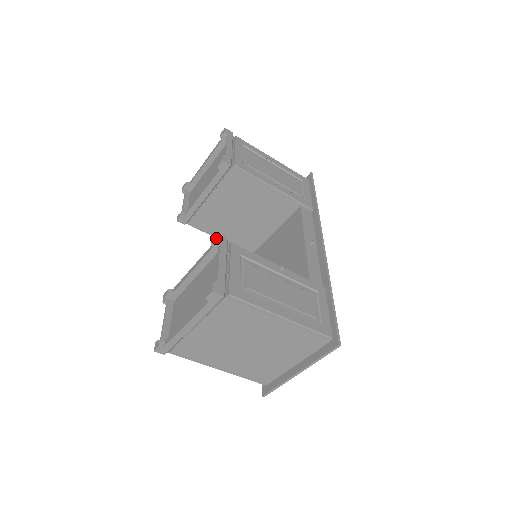
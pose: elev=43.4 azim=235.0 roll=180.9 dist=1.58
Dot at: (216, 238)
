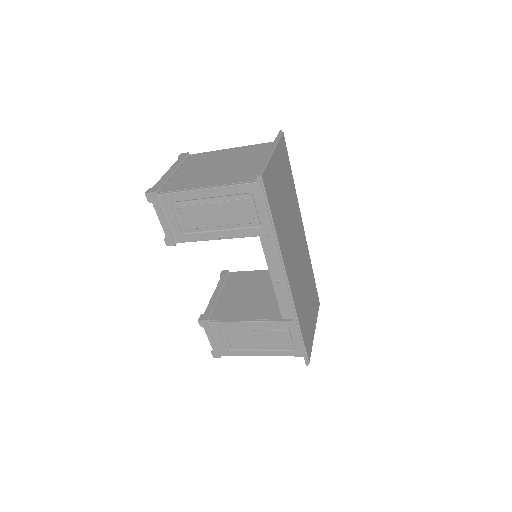
Dot at: occluded
